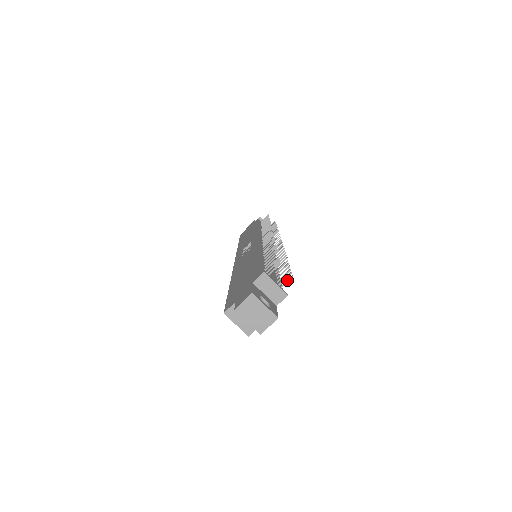
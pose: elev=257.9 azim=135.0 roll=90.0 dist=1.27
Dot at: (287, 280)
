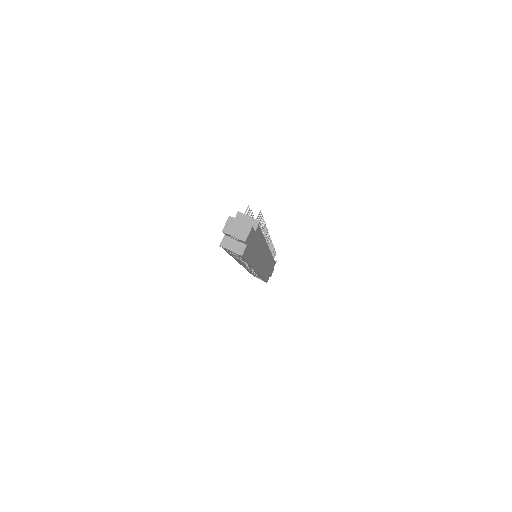
Dot at: (258, 215)
